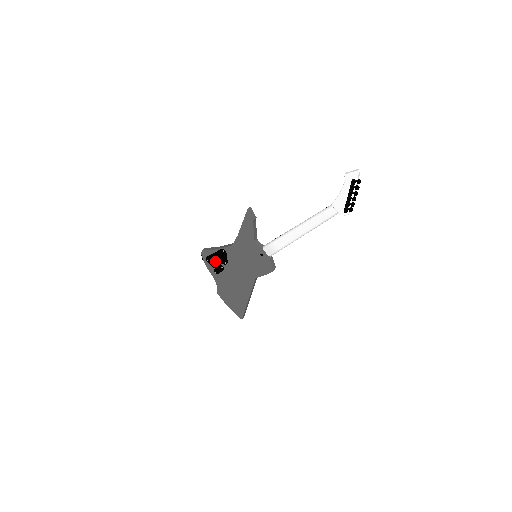
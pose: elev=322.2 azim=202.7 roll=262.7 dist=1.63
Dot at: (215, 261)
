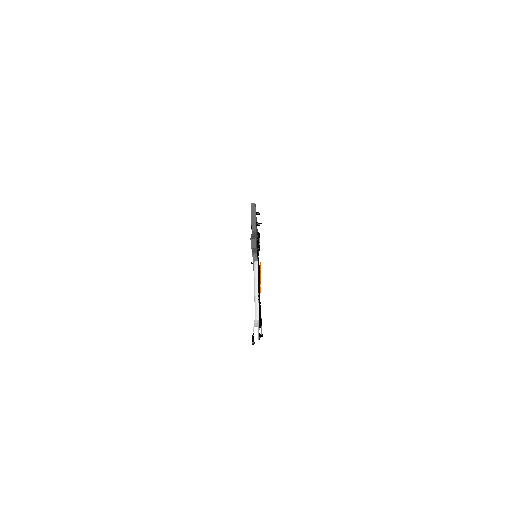
Dot at: occluded
